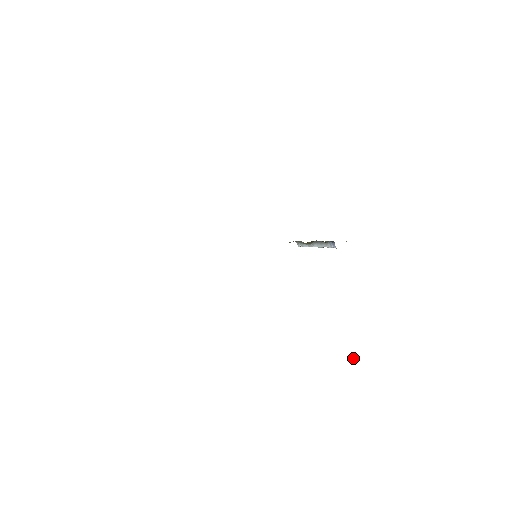
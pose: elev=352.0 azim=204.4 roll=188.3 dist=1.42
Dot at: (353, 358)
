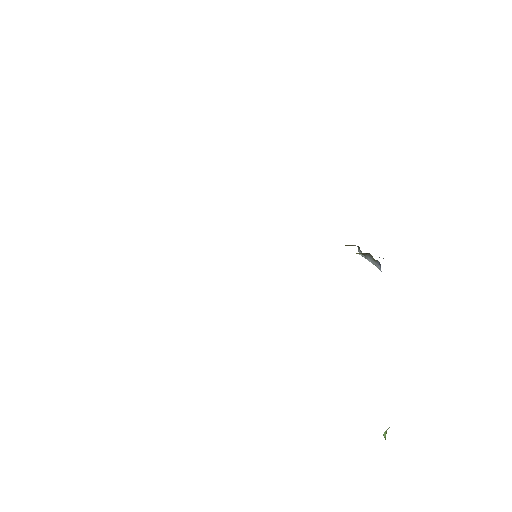
Dot at: (385, 432)
